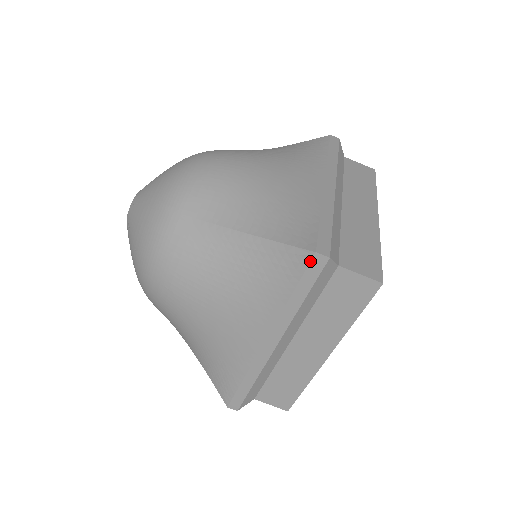
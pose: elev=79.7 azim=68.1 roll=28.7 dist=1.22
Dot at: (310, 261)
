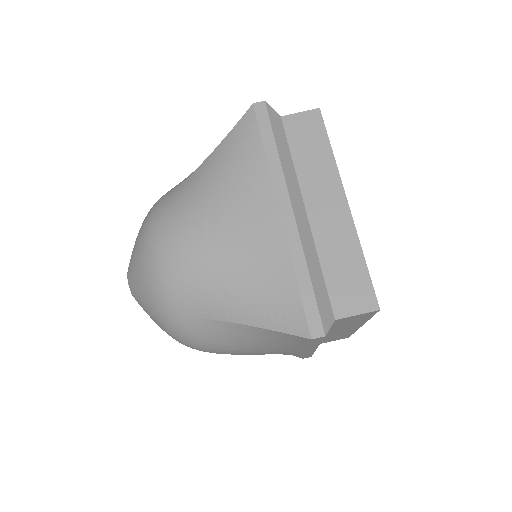
Dot at: (310, 341)
